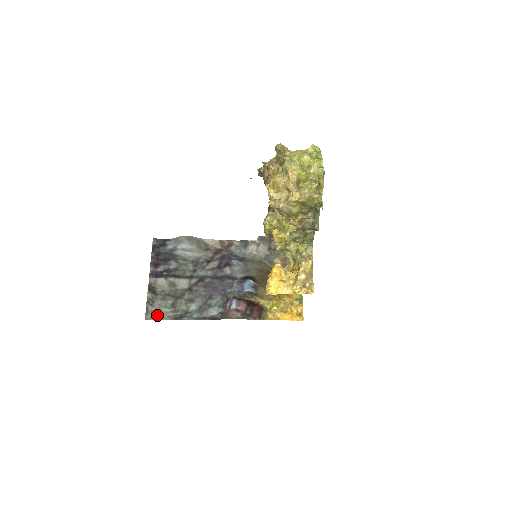
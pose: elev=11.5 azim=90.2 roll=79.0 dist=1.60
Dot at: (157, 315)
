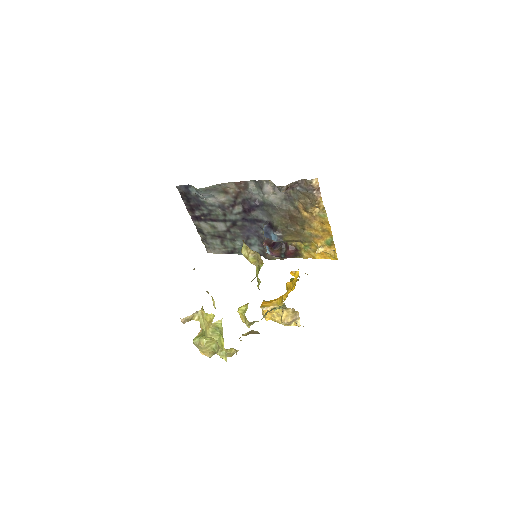
Dot at: (214, 251)
